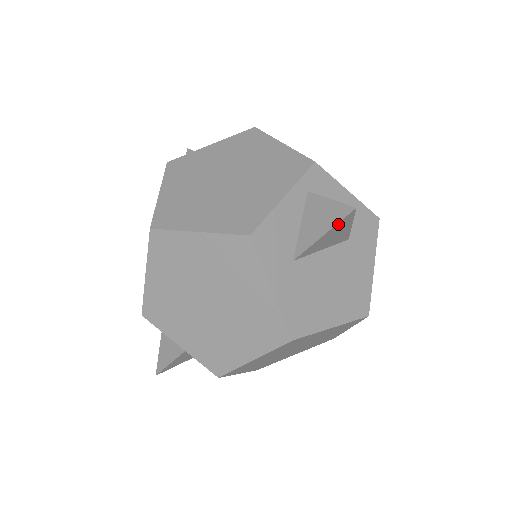
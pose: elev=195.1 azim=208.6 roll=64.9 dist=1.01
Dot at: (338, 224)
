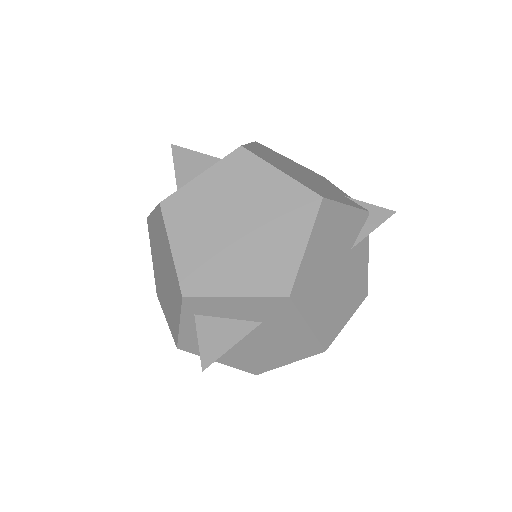
Dot at: occluded
